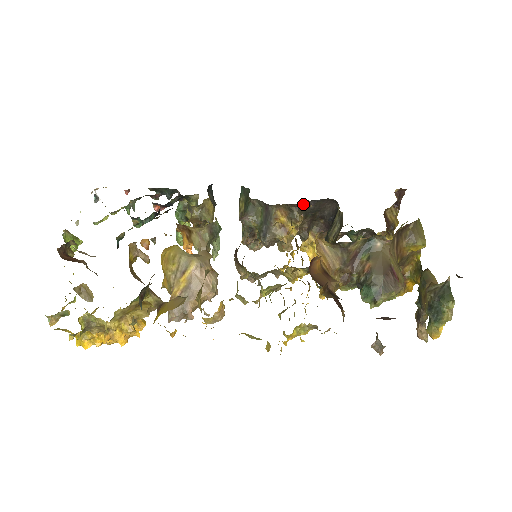
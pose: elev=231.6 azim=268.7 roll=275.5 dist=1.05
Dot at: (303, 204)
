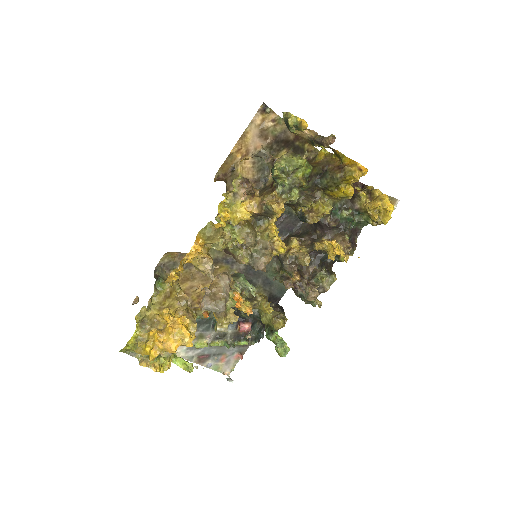
Dot at: (294, 236)
